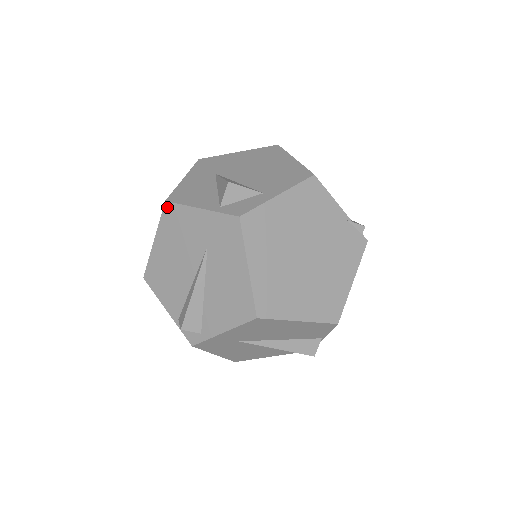
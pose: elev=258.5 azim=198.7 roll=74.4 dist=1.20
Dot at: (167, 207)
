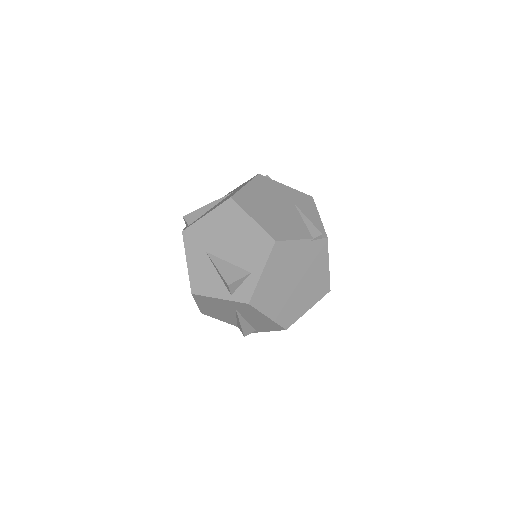
Dot at: (195, 296)
